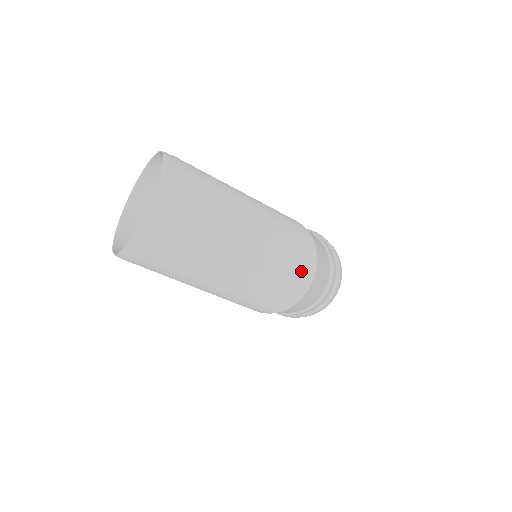
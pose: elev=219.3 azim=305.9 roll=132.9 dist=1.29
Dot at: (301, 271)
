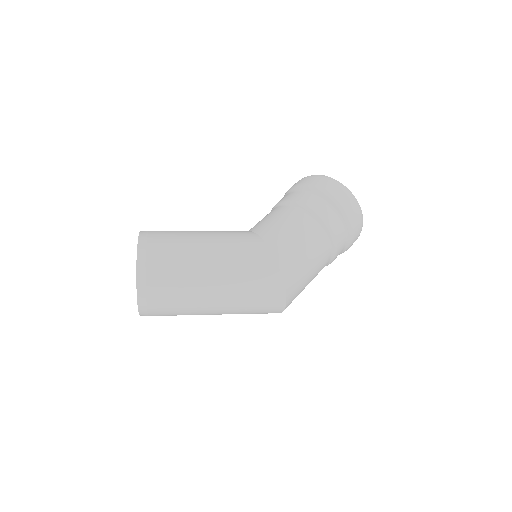
Dot at: (272, 305)
